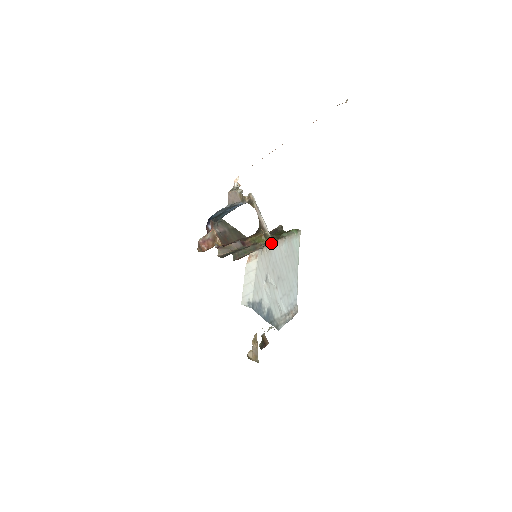
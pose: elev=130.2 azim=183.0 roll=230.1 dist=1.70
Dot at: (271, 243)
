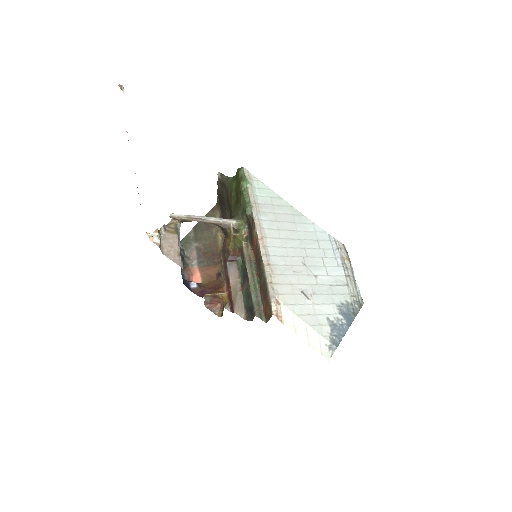
Dot at: (261, 257)
